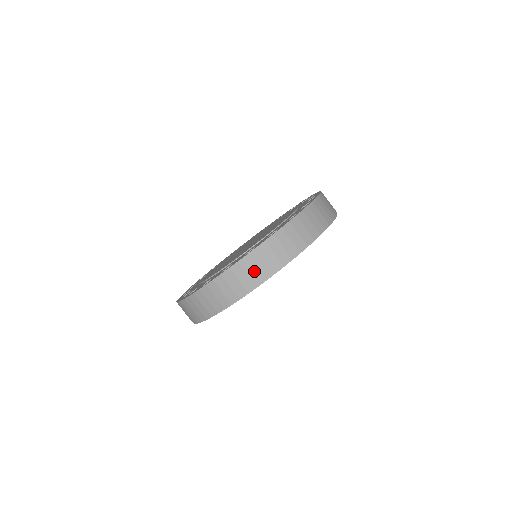
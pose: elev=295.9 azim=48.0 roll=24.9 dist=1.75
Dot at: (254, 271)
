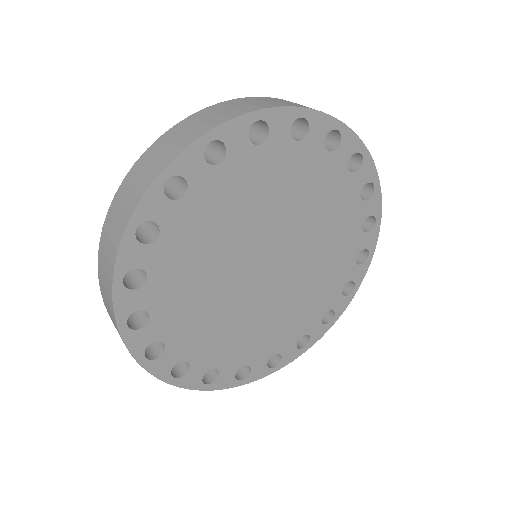
Dot at: (140, 178)
